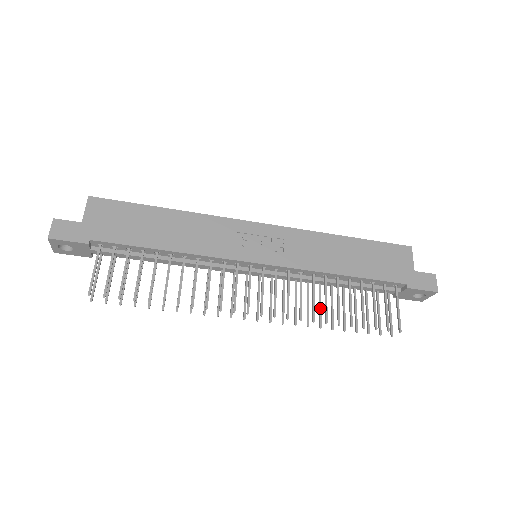
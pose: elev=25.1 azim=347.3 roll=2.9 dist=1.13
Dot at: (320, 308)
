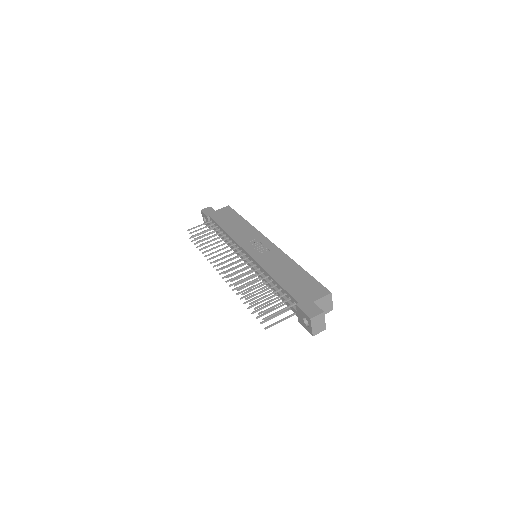
Dot at: (252, 292)
